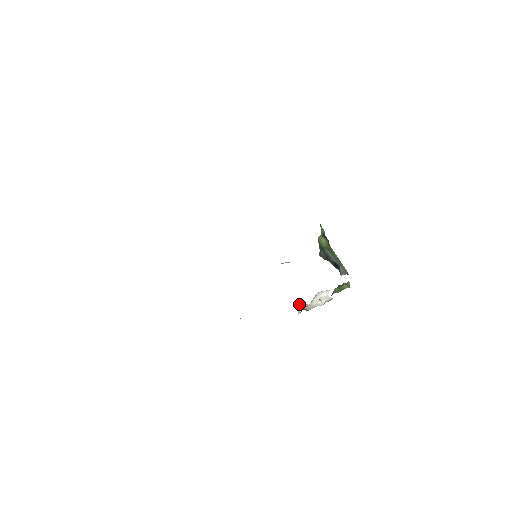
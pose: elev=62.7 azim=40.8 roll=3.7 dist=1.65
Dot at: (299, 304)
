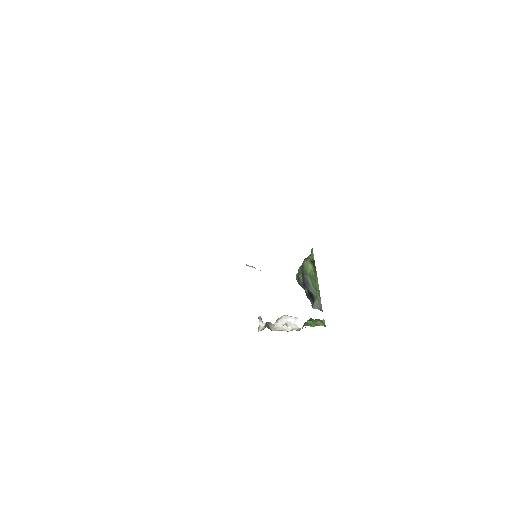
Dot at: (261, 318)
